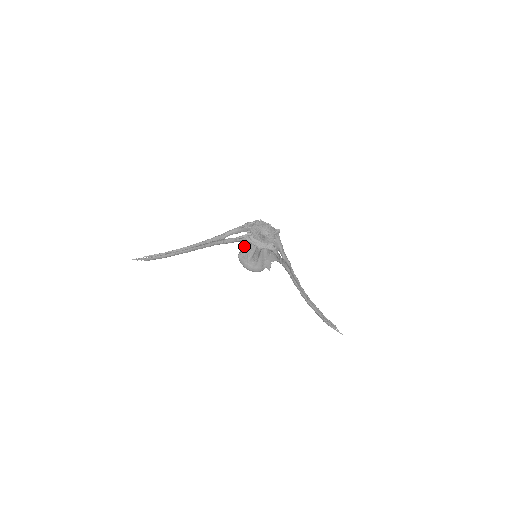
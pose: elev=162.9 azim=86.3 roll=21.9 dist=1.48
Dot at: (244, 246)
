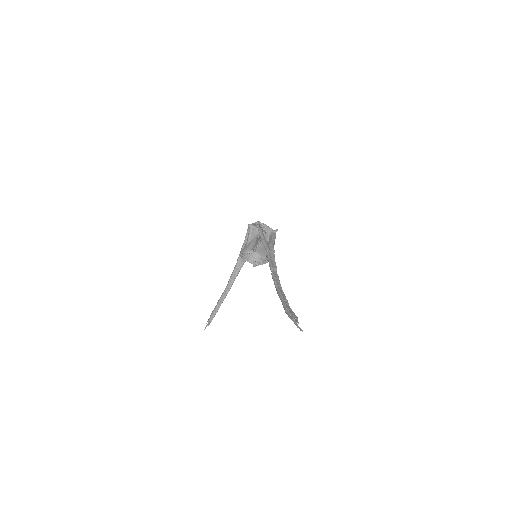
Dot at: occluded
